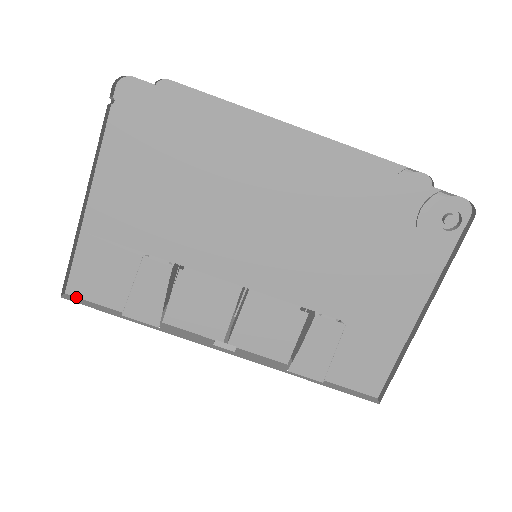
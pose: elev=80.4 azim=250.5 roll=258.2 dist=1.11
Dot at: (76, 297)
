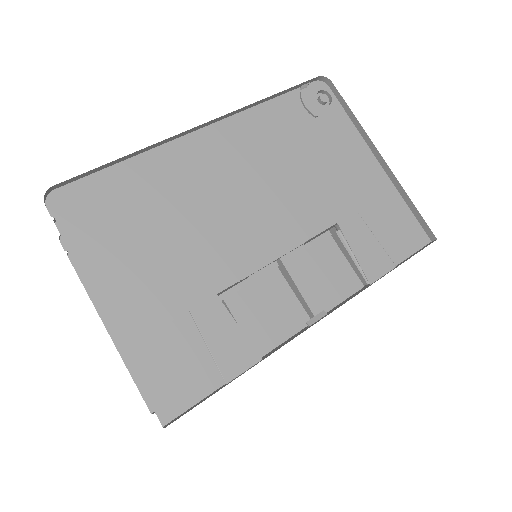
Dot at: (175, 418)
